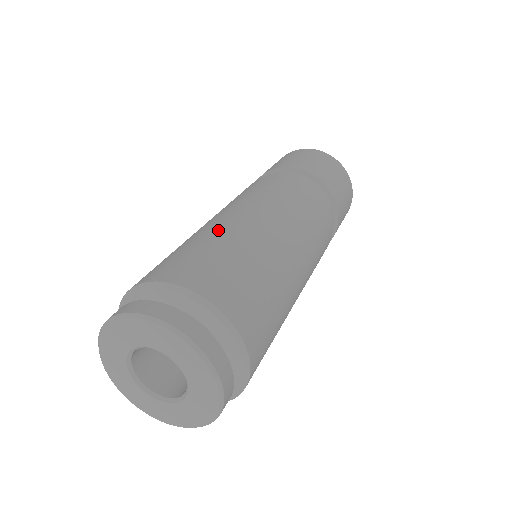
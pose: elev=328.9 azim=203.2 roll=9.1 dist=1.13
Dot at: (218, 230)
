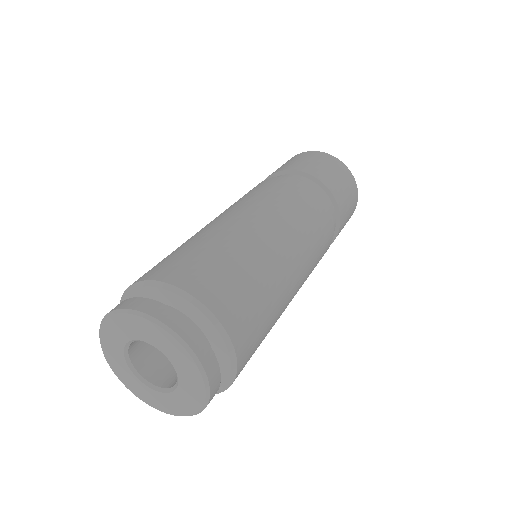
Dot at: occluded
